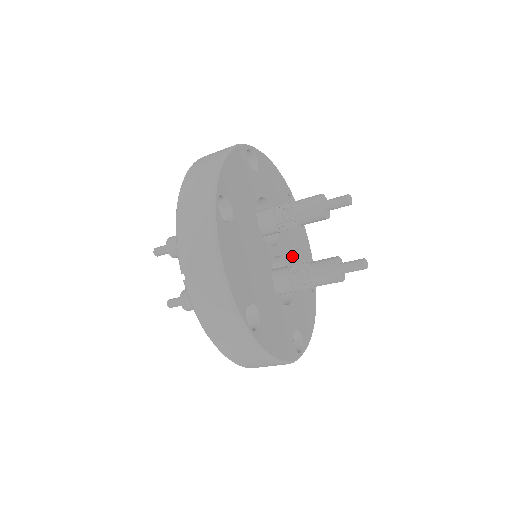
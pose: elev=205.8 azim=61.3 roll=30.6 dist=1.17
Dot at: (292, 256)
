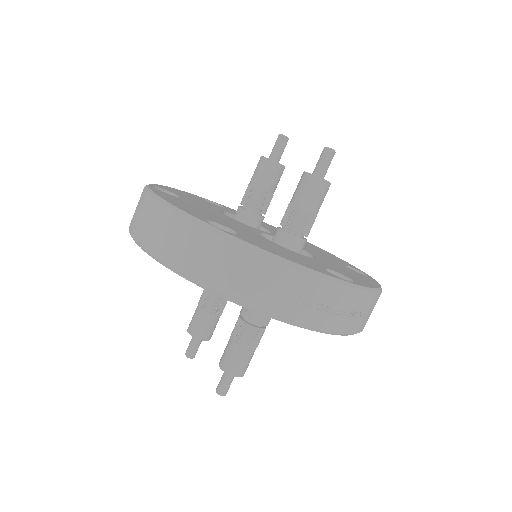
Dot at: (304, 248)
